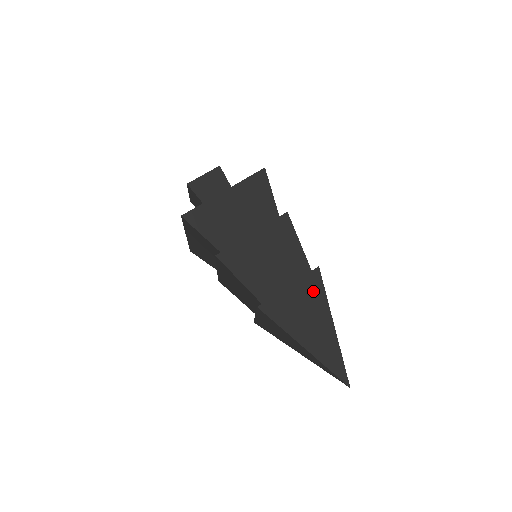
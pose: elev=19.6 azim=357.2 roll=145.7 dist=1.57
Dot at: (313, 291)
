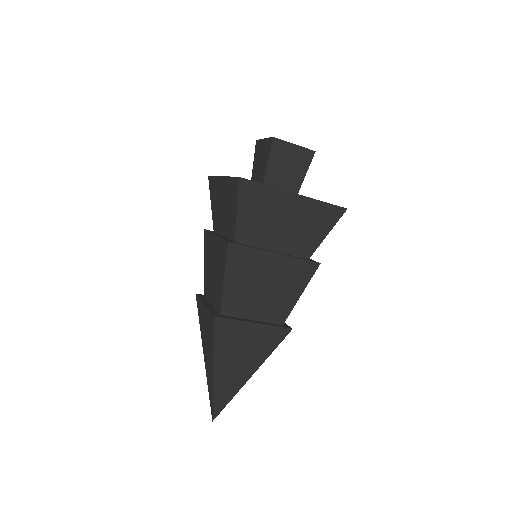
Dot at: (267, 341)
